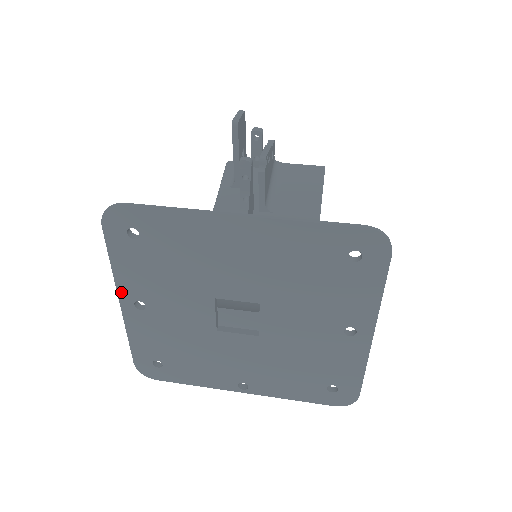
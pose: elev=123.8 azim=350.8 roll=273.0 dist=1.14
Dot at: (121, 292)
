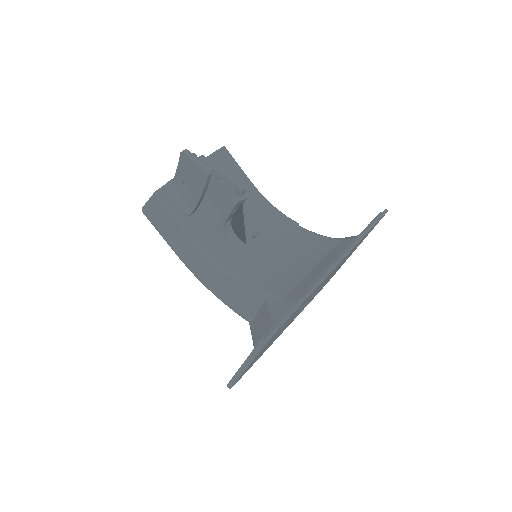
Dot at: occluded
